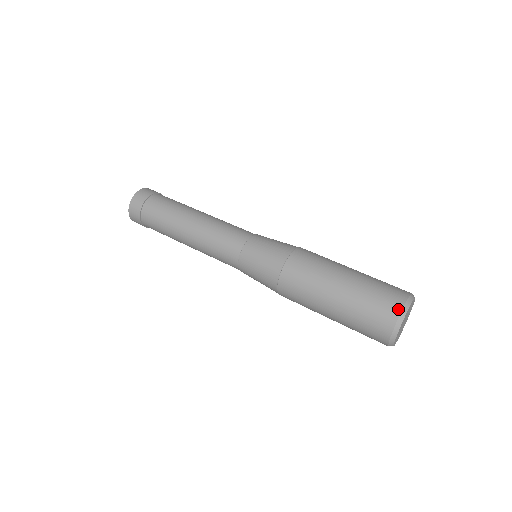
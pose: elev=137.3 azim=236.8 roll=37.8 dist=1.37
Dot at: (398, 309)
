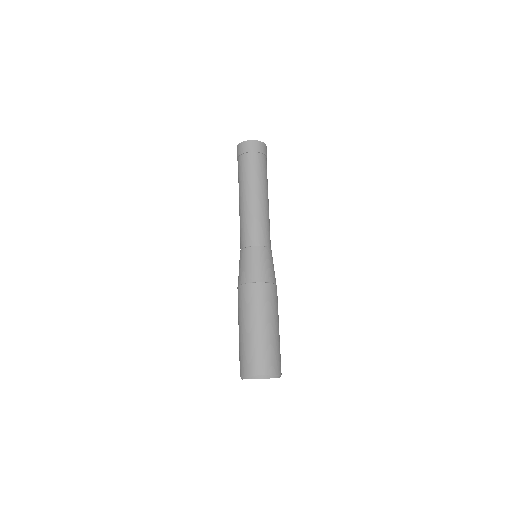
Dot at: (245, 373)
